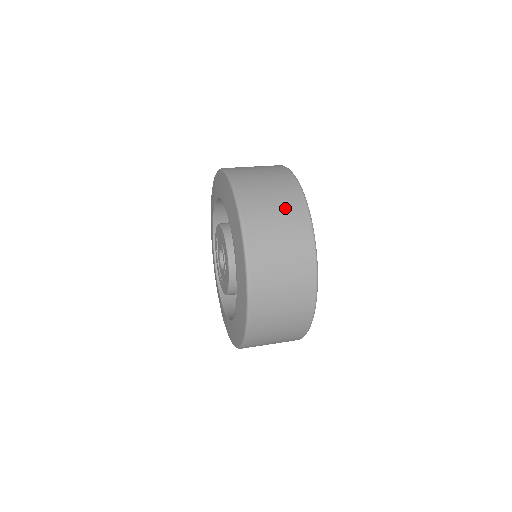
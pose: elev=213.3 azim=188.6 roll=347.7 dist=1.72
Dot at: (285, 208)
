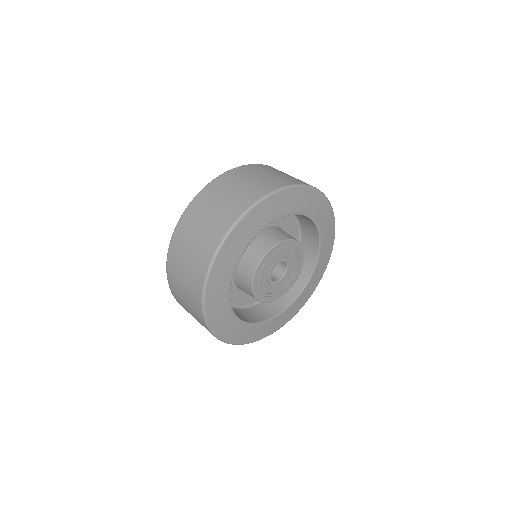
Dot at: (212, 224)
